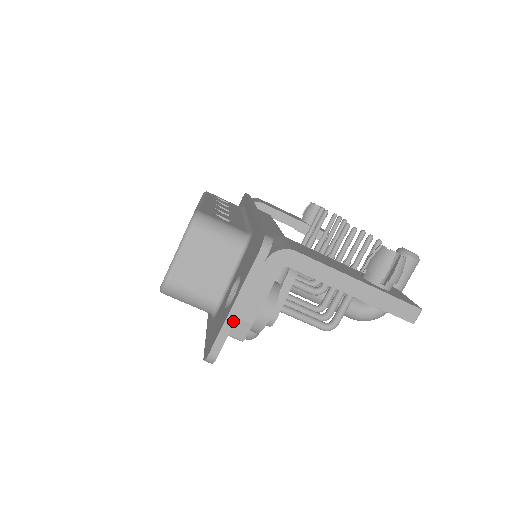
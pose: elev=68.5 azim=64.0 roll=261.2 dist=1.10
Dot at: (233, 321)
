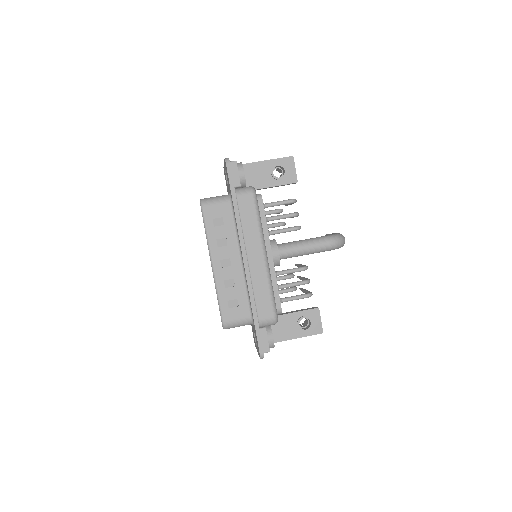
Dot at: occluded
